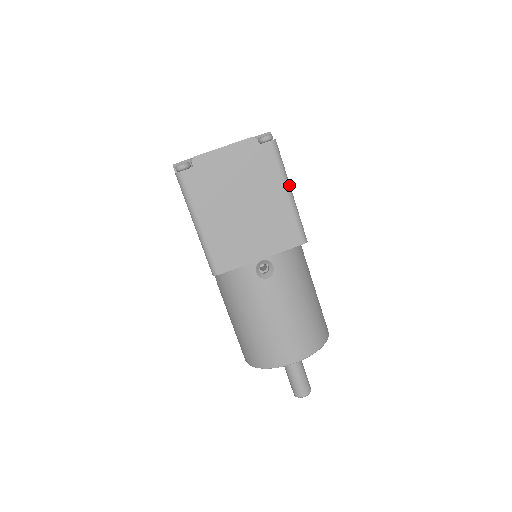
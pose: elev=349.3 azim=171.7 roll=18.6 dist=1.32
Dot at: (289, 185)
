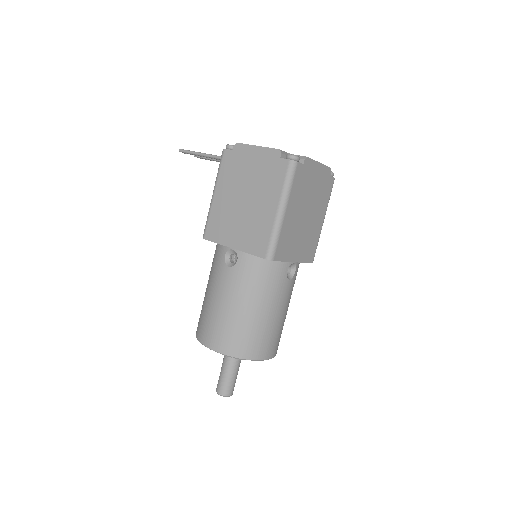
Dot at: (324, 215)
